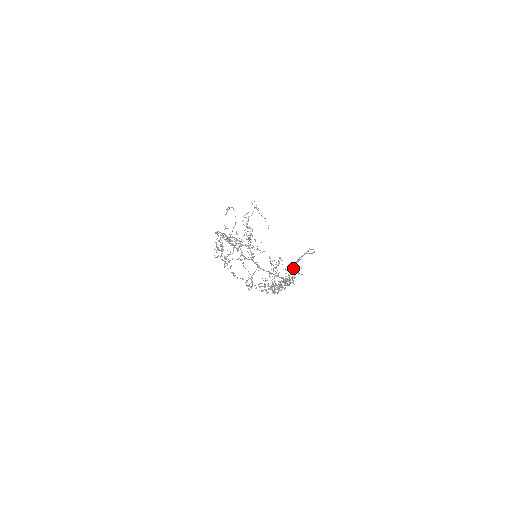
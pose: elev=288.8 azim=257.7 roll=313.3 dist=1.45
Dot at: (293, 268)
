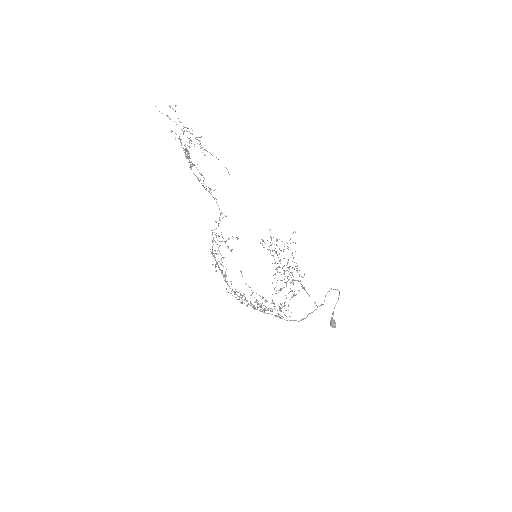
Dot at: (332, 325)
